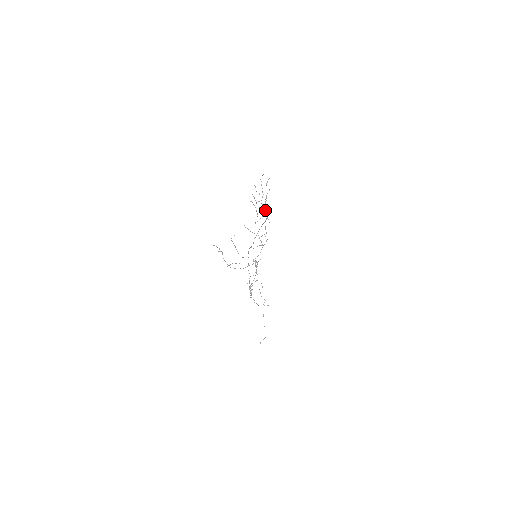
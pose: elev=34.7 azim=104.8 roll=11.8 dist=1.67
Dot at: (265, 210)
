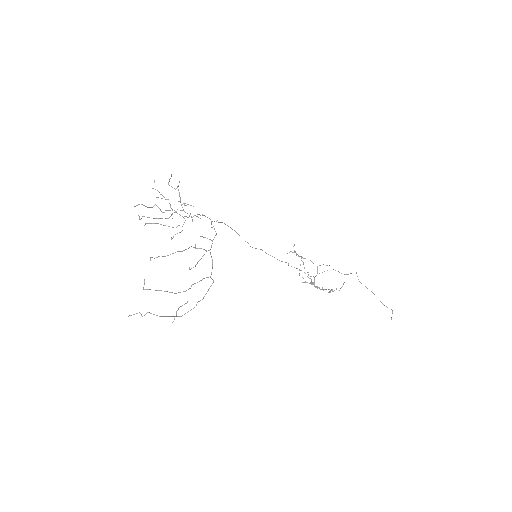
Dot at: occluded
